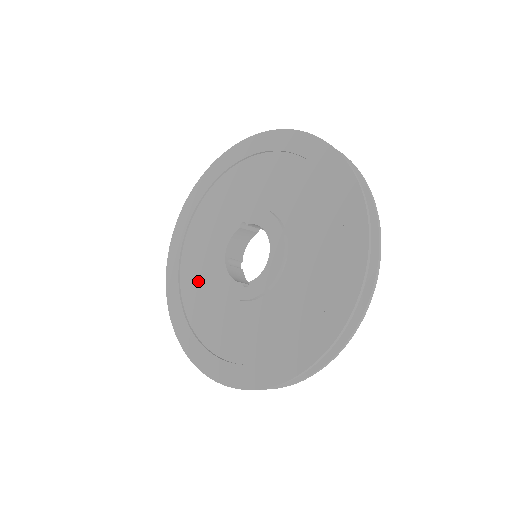
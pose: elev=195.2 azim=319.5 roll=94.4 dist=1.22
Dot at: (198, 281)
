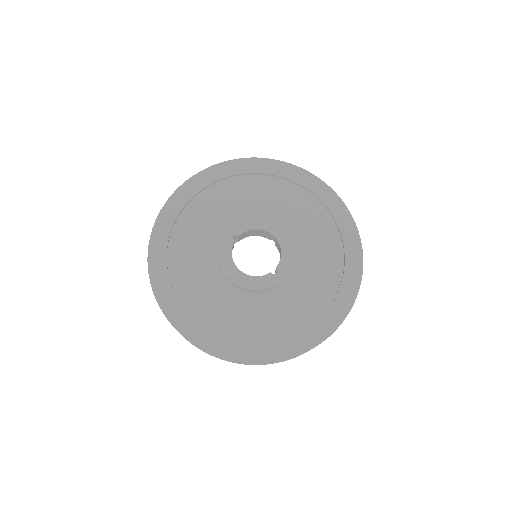
Dot at: (219, 306)
